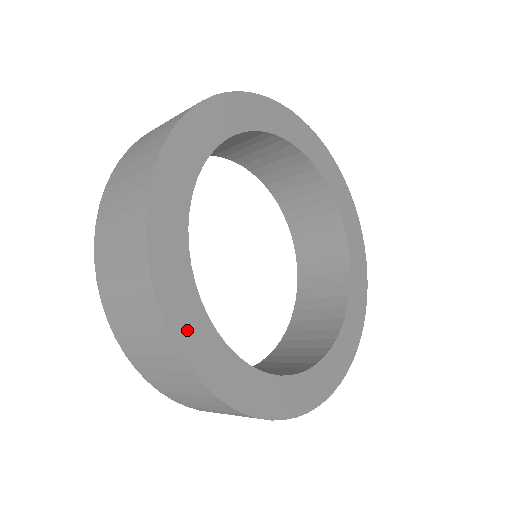
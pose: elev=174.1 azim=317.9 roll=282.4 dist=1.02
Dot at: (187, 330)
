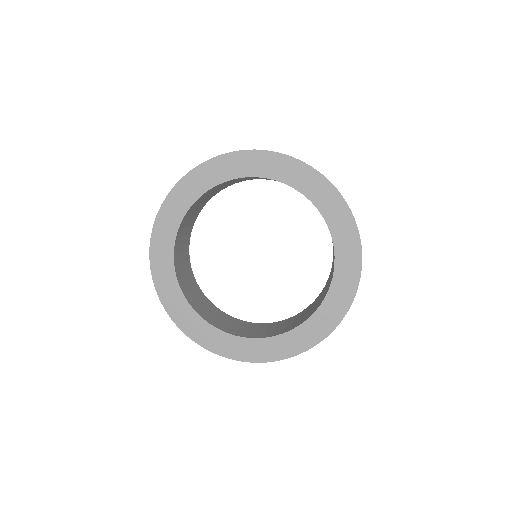
Dot at: (169, 299)
